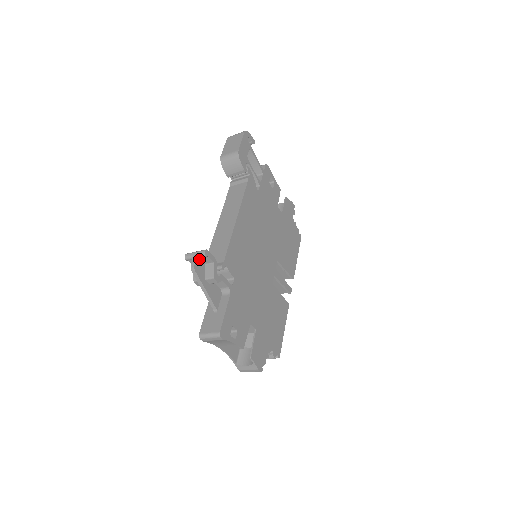
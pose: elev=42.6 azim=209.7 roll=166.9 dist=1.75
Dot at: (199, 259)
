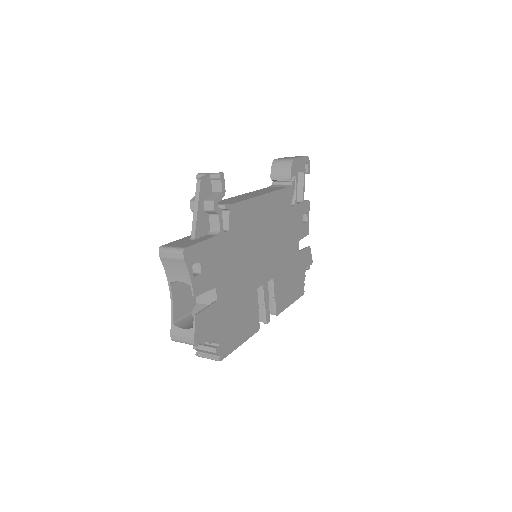
Dot at: (210, 180)
